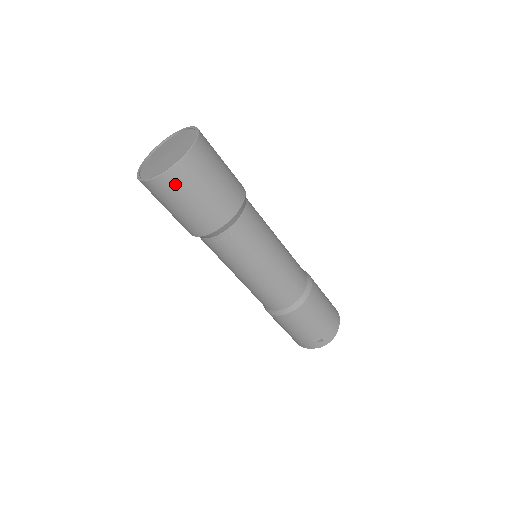
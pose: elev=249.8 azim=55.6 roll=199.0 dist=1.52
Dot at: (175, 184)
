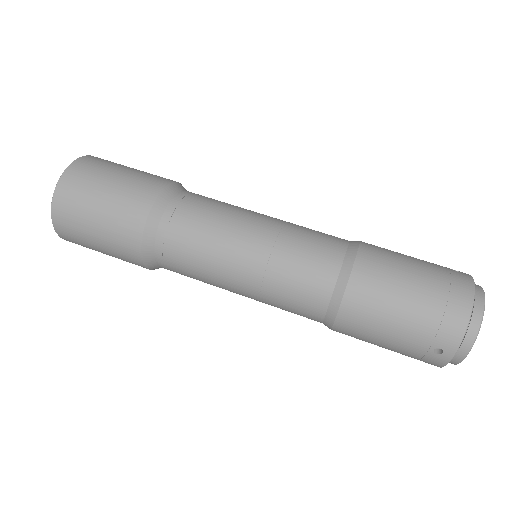
Dot at: (69, 231)
